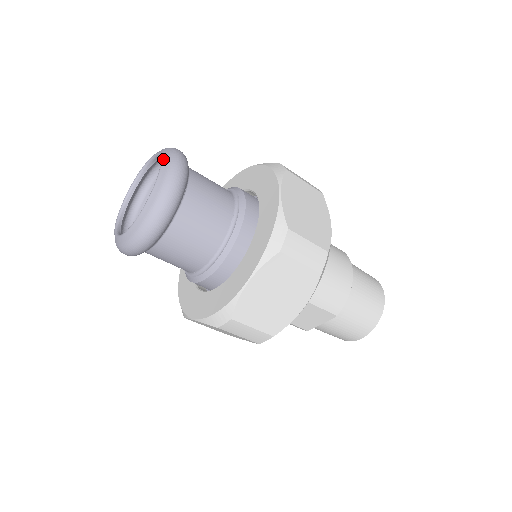
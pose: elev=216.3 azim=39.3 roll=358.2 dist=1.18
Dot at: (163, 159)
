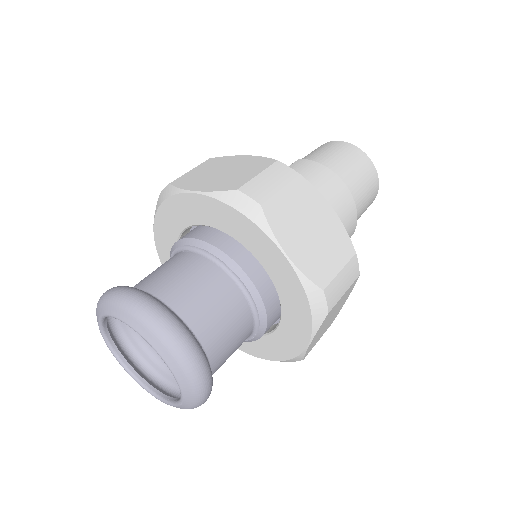
Dot at: (151, 343)
